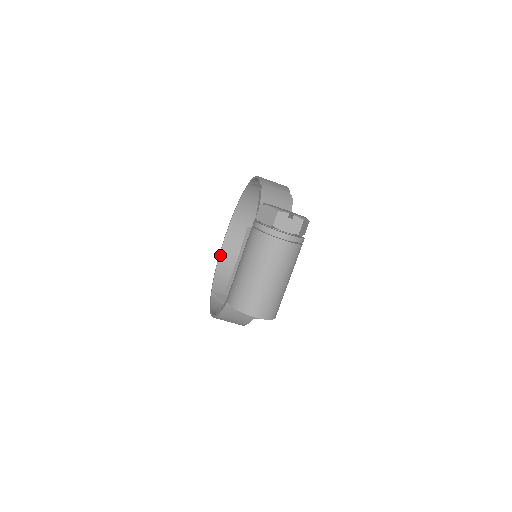
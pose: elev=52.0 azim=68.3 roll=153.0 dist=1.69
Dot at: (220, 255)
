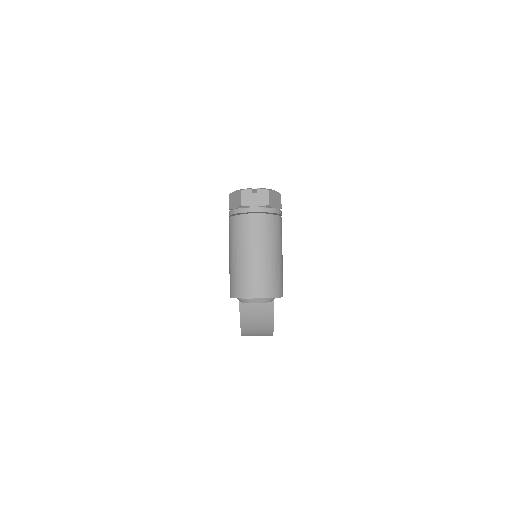
Dot at: occluded
